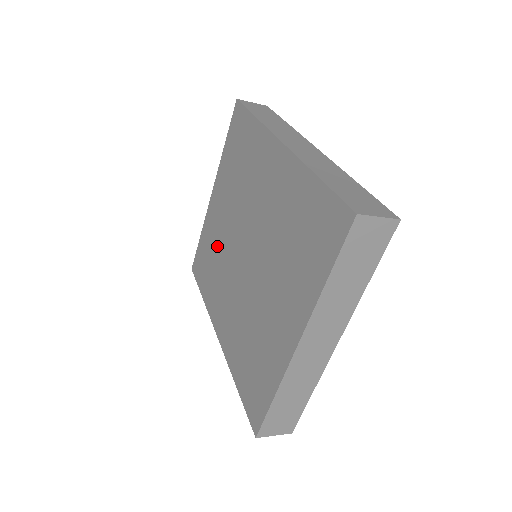
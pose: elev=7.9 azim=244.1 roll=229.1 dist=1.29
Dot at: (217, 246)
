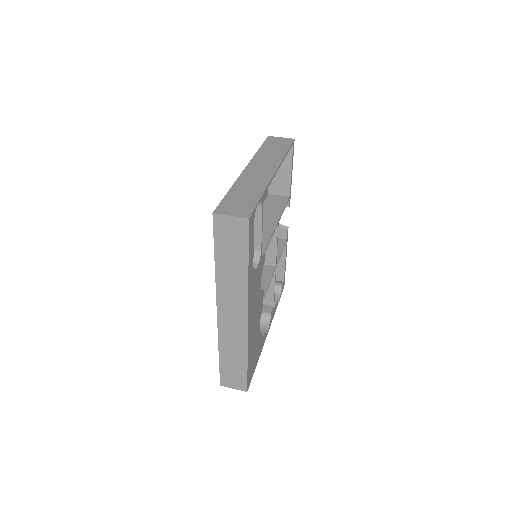
Dot at: occluded
